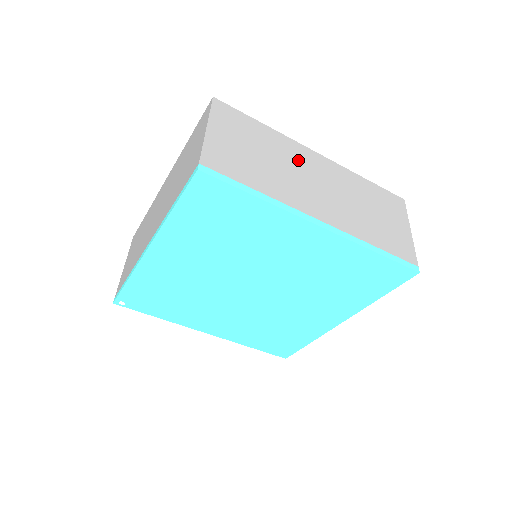
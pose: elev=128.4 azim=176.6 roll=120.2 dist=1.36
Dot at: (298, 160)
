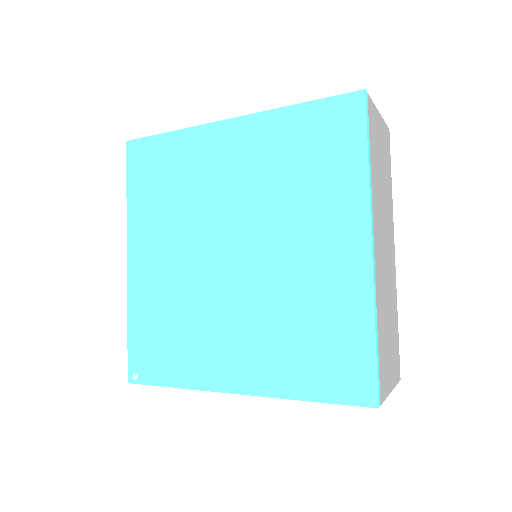
Dot at: occluded
